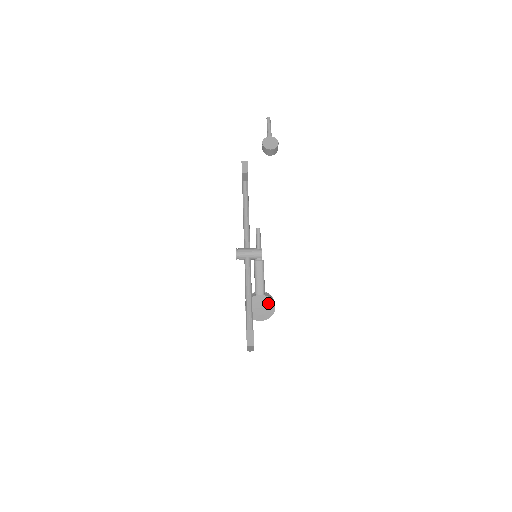
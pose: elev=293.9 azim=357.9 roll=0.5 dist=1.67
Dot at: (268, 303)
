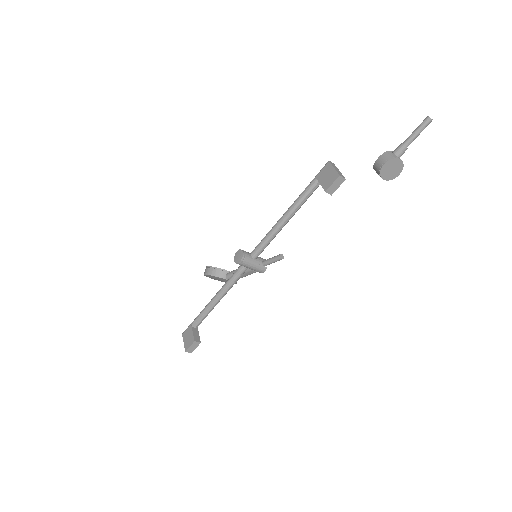
Dot at: occluded
